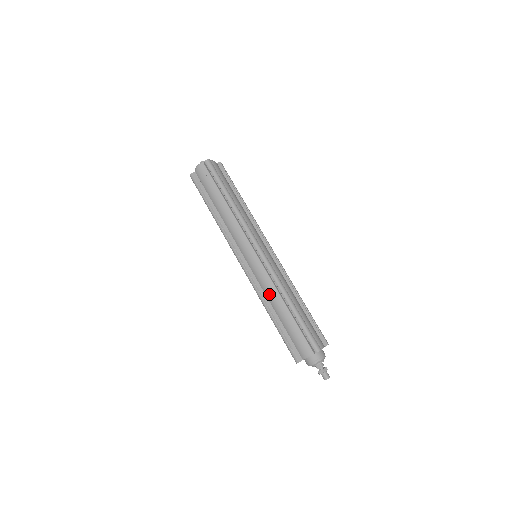
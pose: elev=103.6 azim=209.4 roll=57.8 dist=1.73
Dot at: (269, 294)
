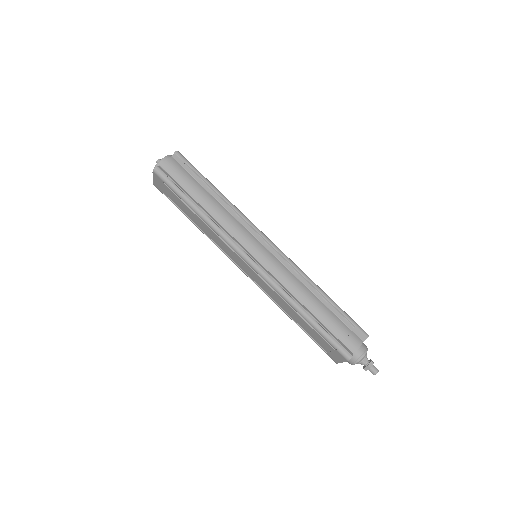
Dot at: (294, 288)
